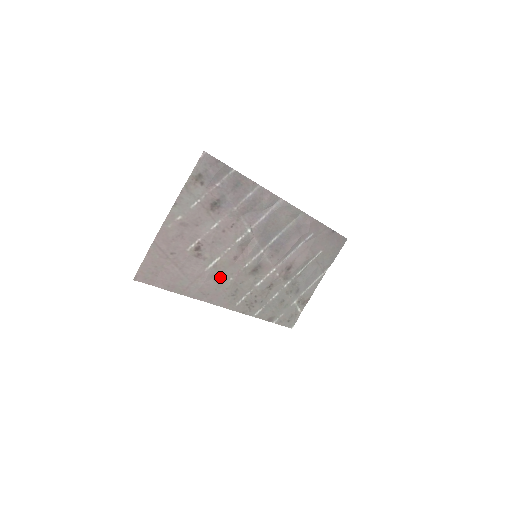
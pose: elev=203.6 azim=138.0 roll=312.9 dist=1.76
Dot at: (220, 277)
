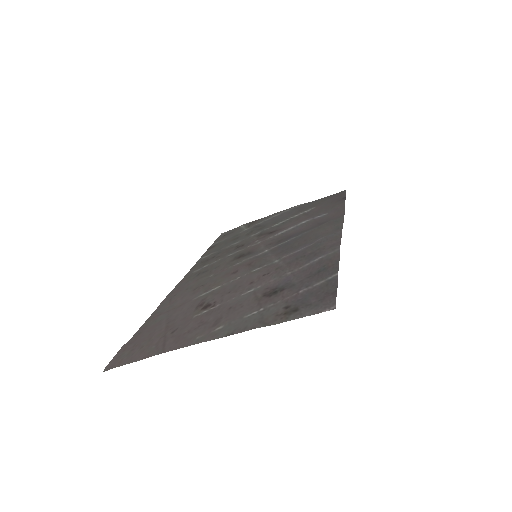
Dot at: (201, 284)
